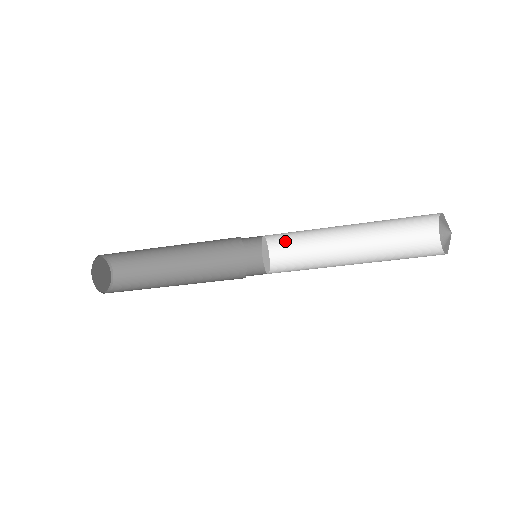
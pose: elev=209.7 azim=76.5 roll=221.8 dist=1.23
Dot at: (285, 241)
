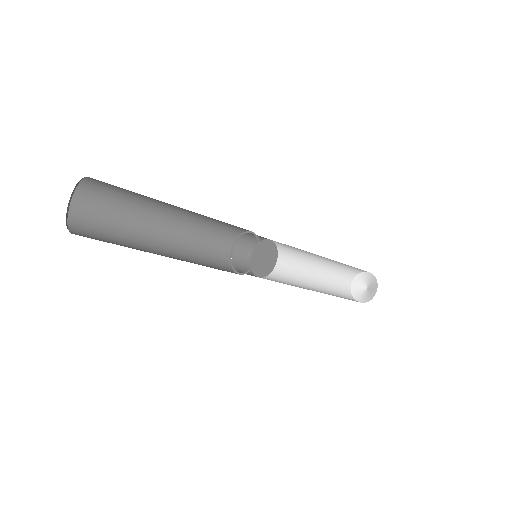
Dot at: occluded
